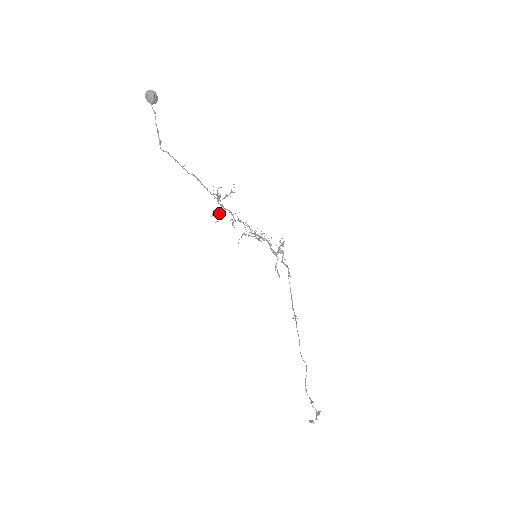
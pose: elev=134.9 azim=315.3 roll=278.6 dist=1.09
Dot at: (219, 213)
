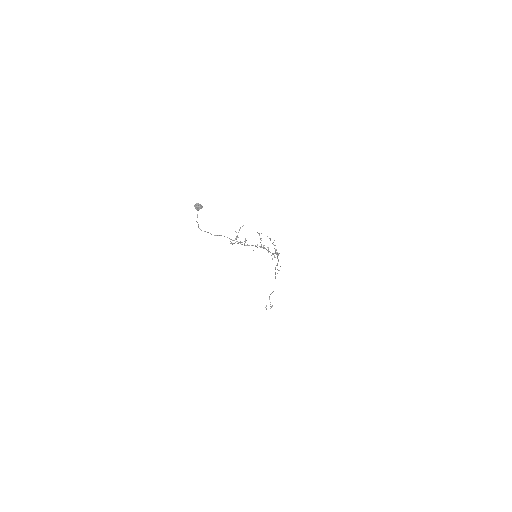
Dot at: (234, 243)
